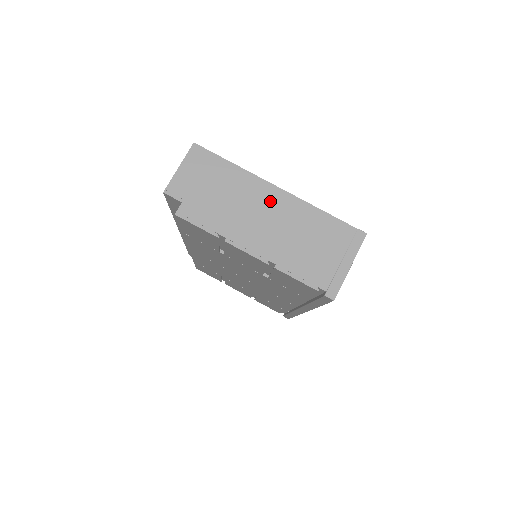
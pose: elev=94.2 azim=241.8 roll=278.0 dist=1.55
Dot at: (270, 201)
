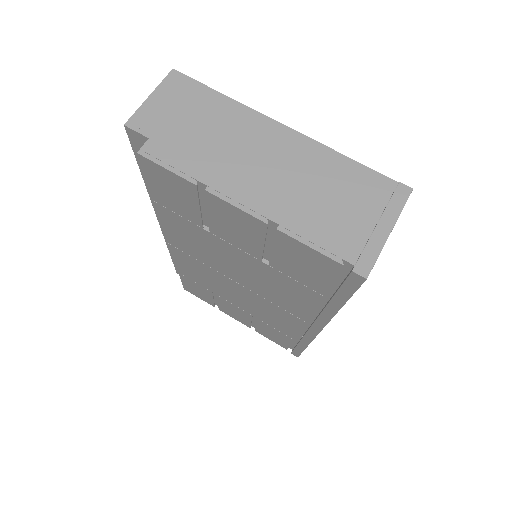
Dot at: (273, 142)
